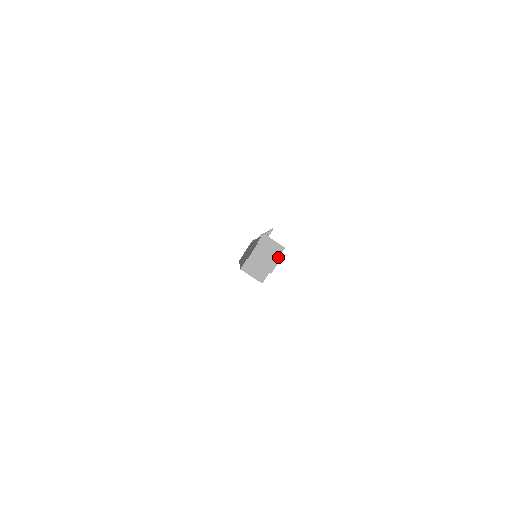
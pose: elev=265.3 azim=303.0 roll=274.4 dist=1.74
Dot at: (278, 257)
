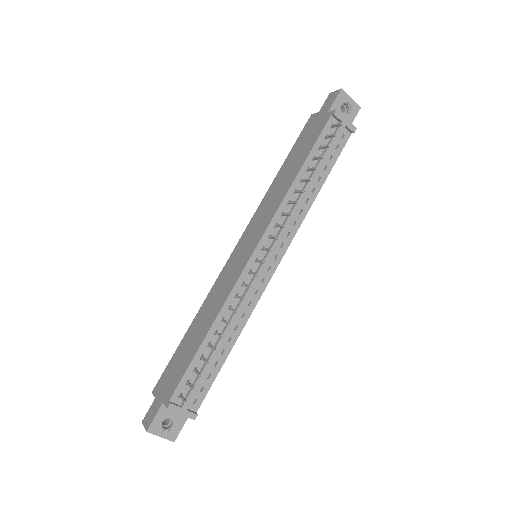
Dot at: occluded
